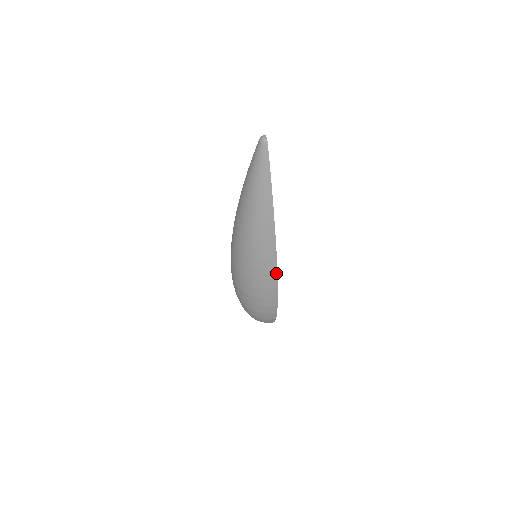
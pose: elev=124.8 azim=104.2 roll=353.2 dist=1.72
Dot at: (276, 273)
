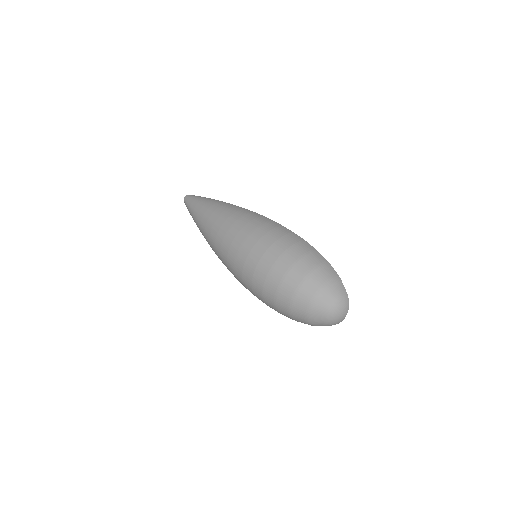
Dot at: (266, 218)
